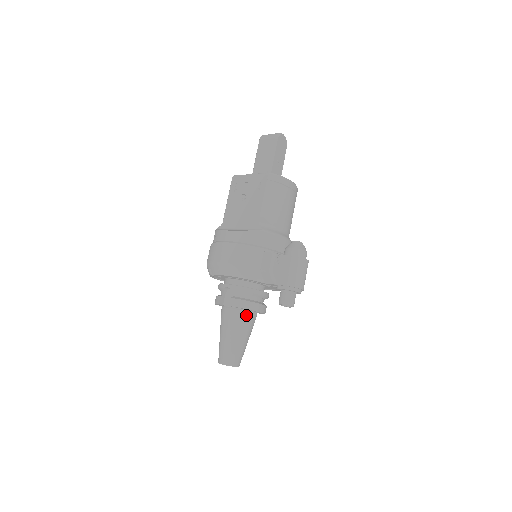
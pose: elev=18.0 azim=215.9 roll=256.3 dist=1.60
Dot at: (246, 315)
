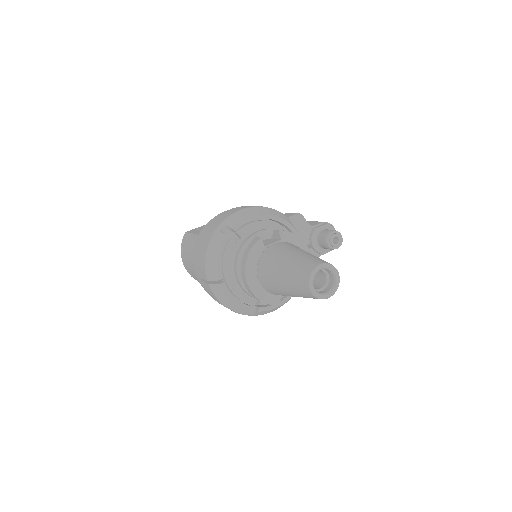
Dot at: occluded
